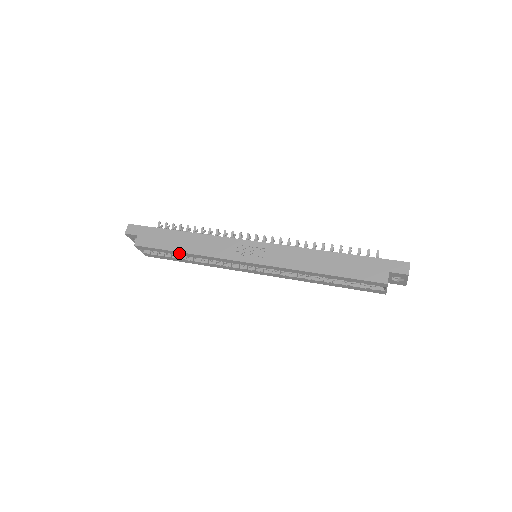
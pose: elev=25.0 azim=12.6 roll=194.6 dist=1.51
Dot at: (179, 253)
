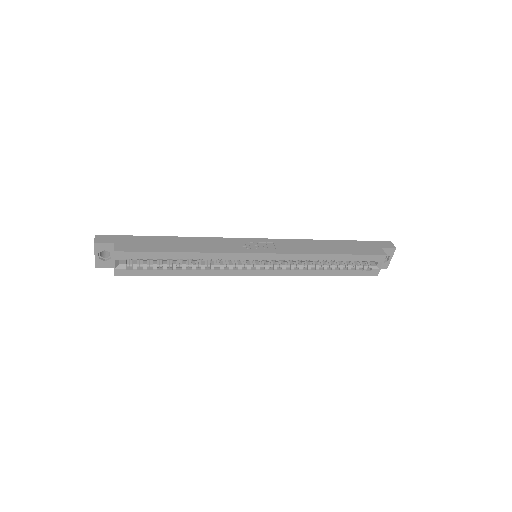
Dot at: (176, 255)
